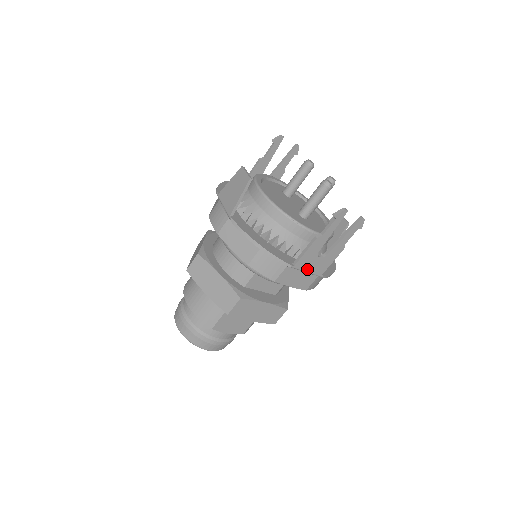
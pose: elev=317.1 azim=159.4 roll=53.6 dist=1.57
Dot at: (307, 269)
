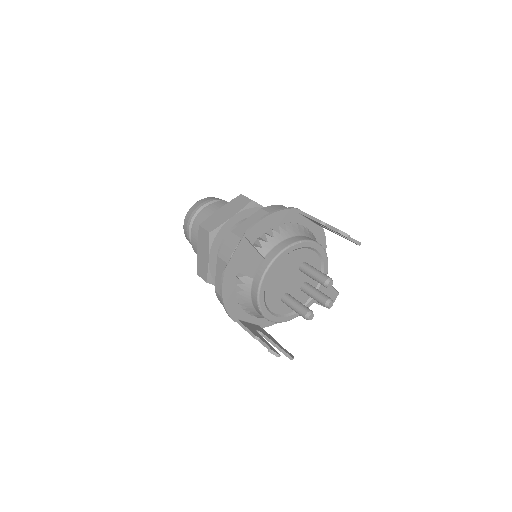
Dot at: occluded
